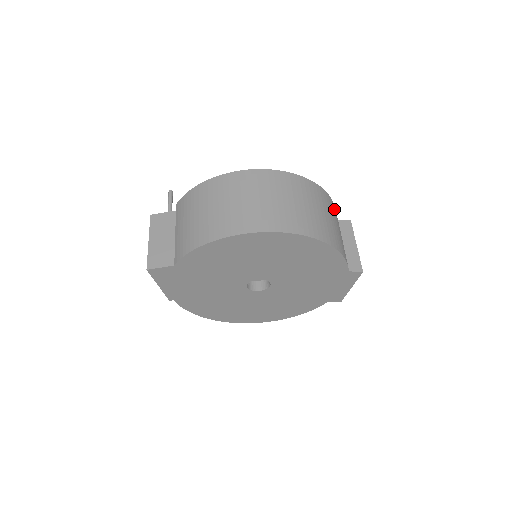
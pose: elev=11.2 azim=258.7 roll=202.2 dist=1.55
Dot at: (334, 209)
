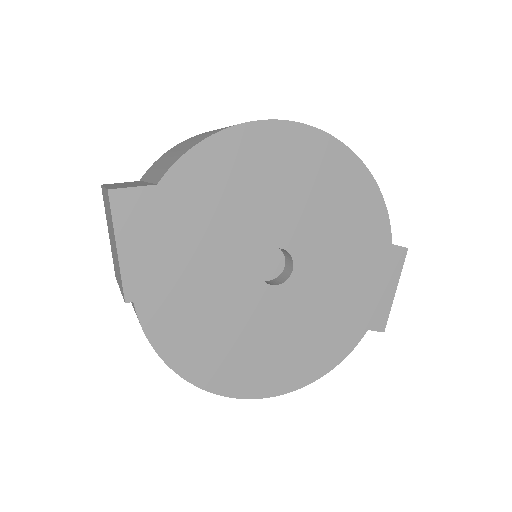
Dot at: occluded
